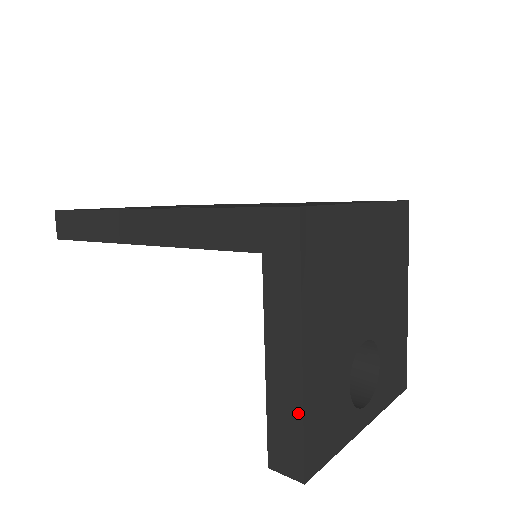
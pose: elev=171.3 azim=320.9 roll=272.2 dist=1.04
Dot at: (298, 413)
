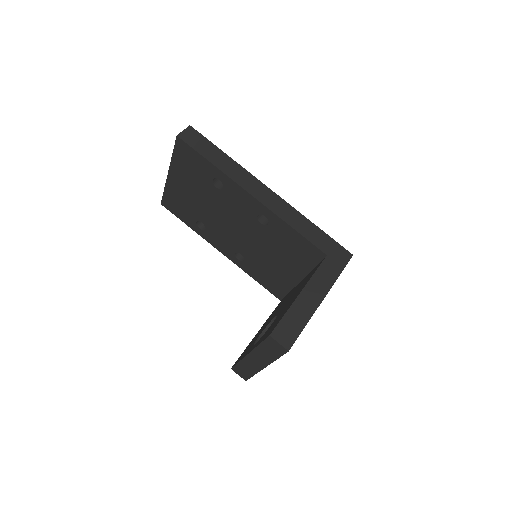
Dot at: (306, 320)
